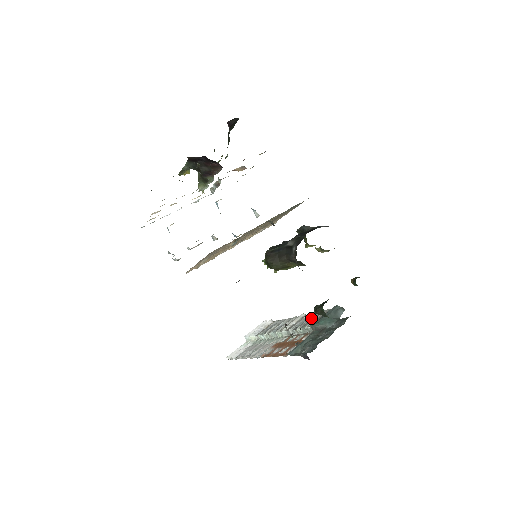
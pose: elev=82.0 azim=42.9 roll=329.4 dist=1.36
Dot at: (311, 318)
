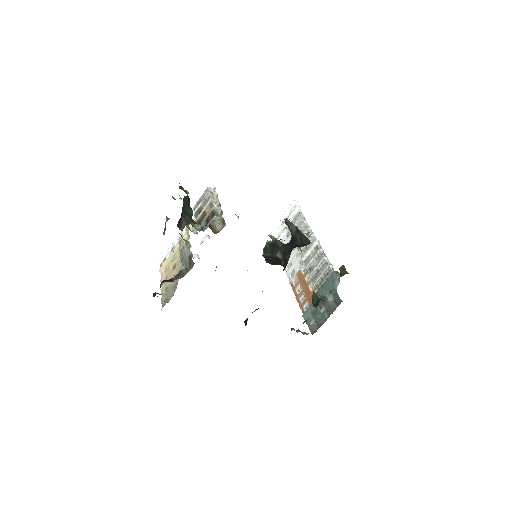
Dot at: (319, 266)
